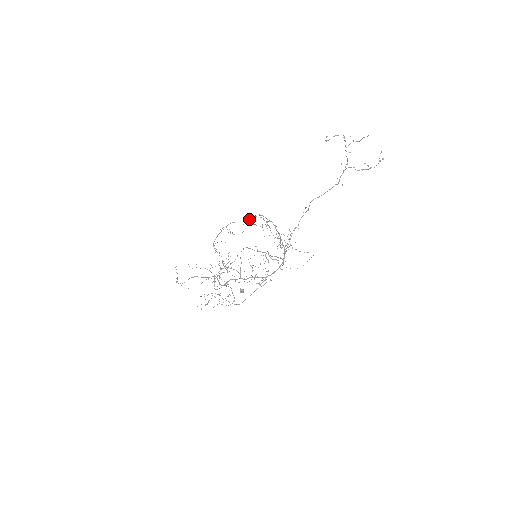
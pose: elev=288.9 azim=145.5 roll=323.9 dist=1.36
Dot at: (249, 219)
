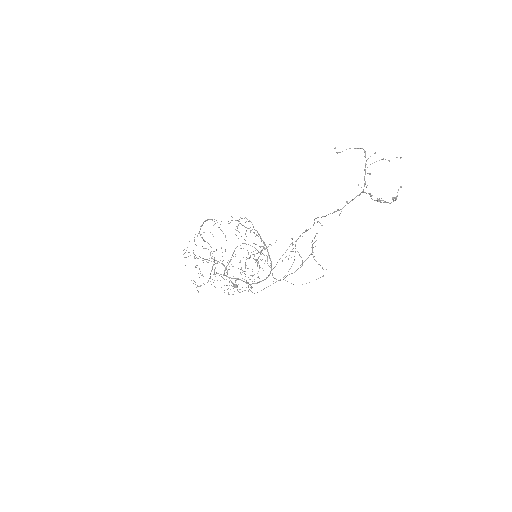
Dot at: (228, 221)
